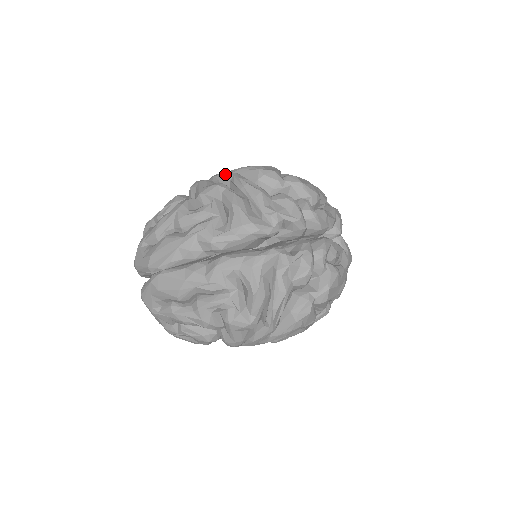
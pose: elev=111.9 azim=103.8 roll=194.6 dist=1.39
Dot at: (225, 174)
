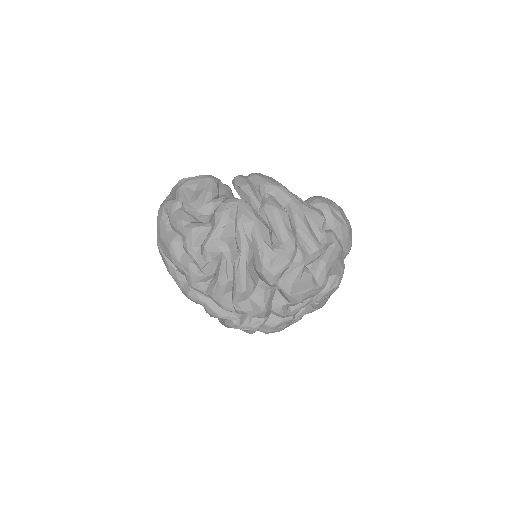
Dot at: (240, 239)
